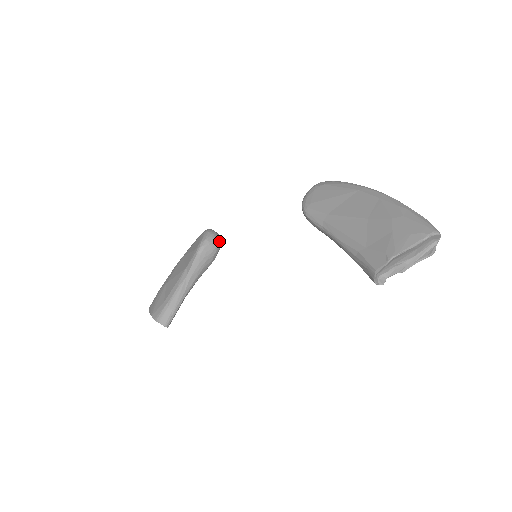
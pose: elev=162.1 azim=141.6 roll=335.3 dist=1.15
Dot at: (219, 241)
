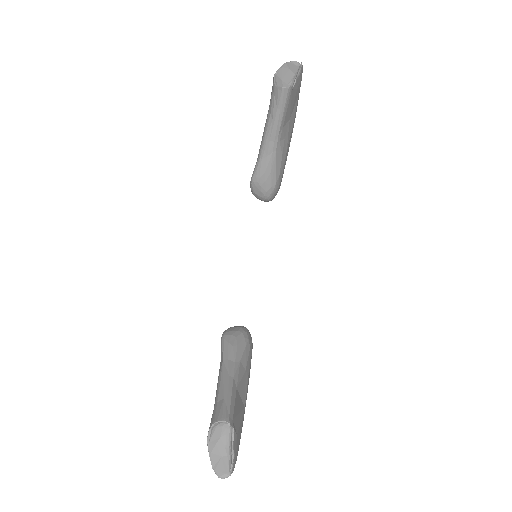
Dot at: (244, 327)
